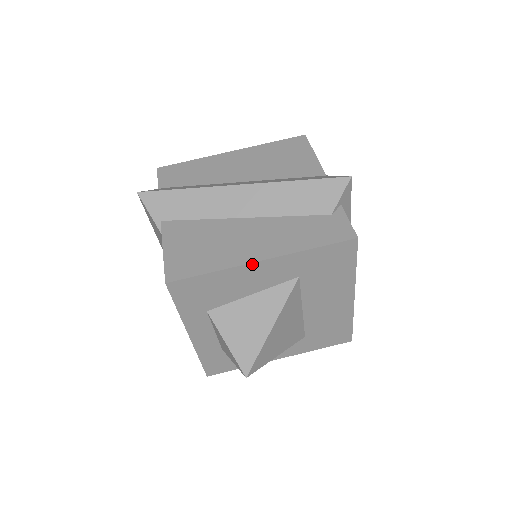
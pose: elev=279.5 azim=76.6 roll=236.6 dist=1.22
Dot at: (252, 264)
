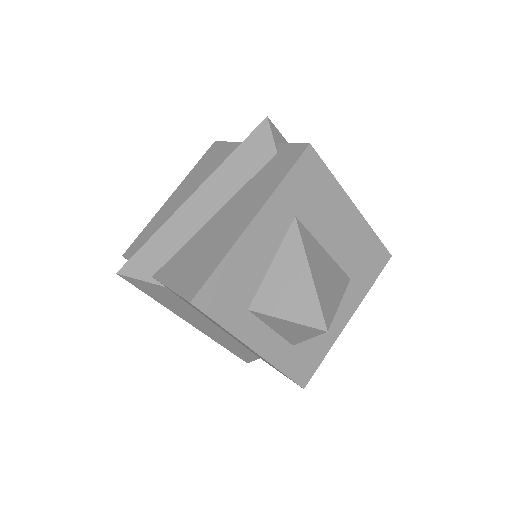
Dot at: (247, 230)
